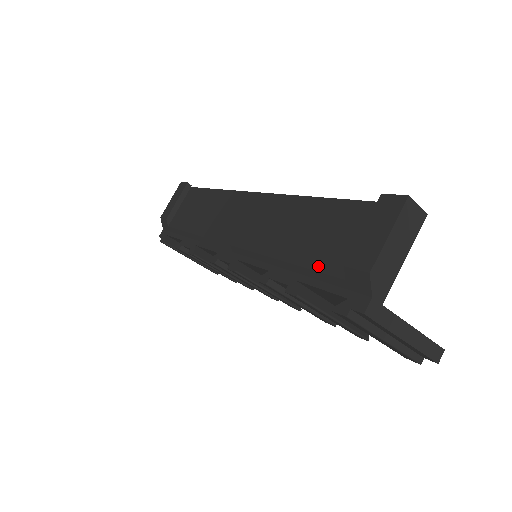
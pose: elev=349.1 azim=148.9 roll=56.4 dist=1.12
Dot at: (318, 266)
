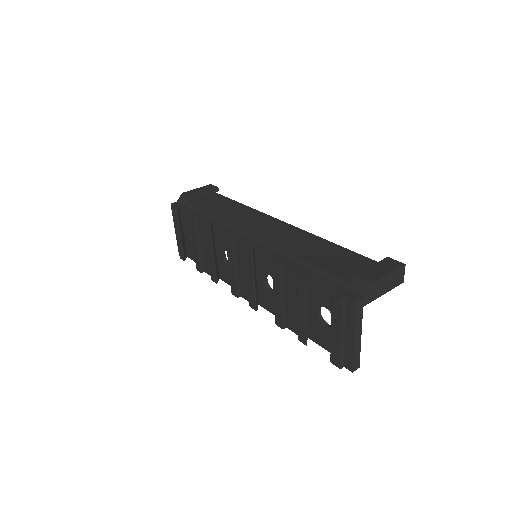
Dot at: (330, 271)
